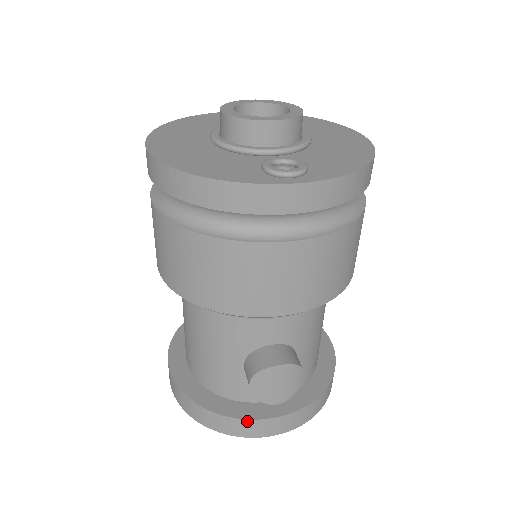
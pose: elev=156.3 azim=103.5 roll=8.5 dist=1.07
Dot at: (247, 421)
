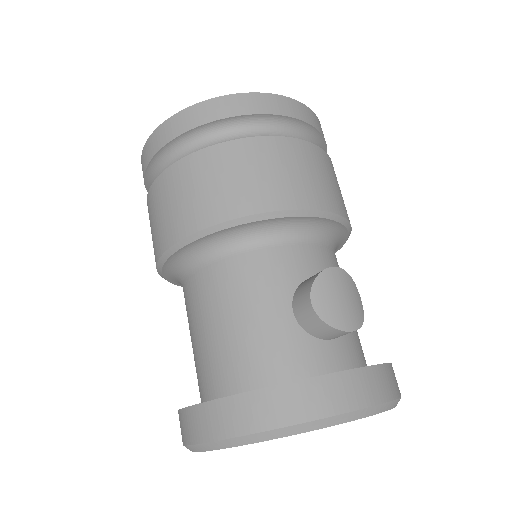
Dot at: (328, 378)
